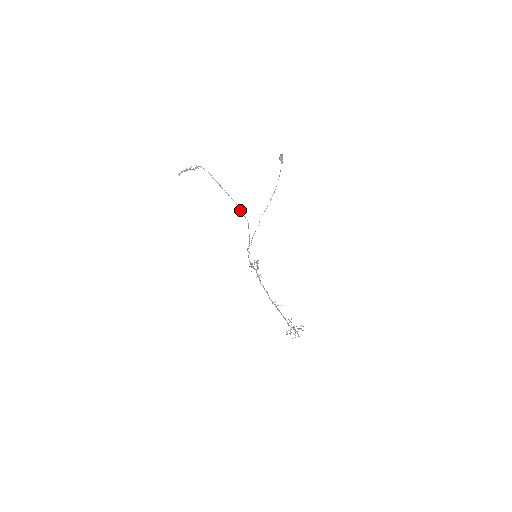
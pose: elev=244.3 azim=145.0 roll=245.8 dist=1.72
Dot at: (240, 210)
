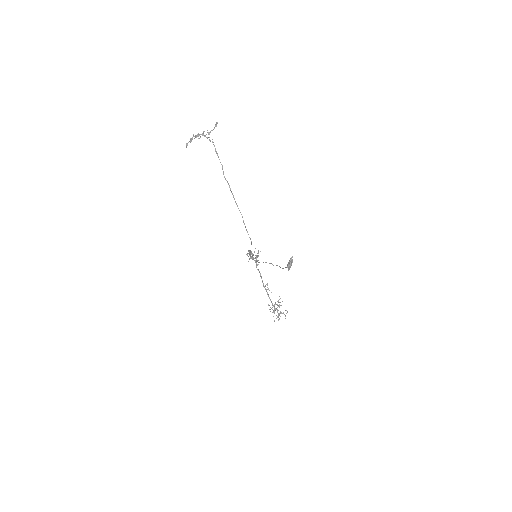
Dot at: occluded
